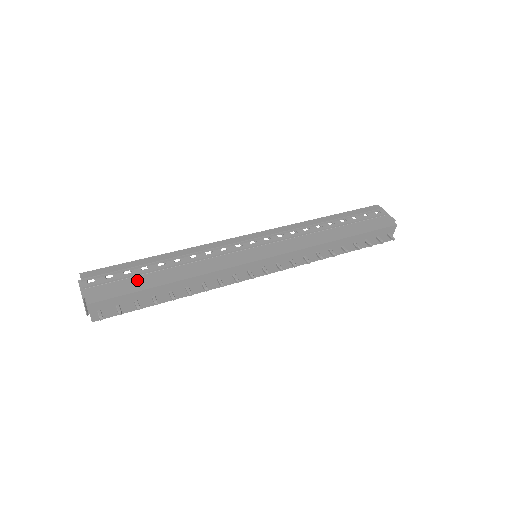
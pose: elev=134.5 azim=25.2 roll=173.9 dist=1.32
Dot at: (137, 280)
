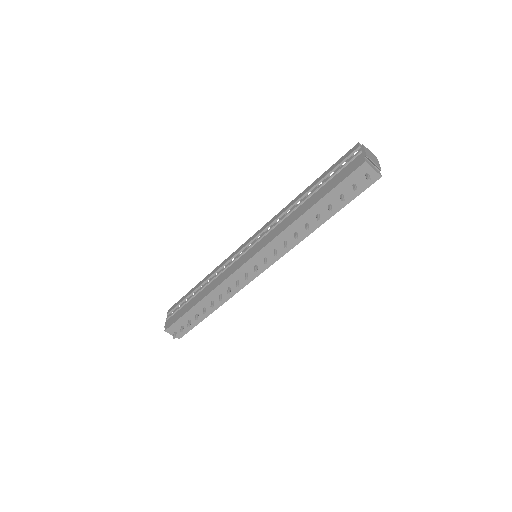
Dot at: (186, 306)
